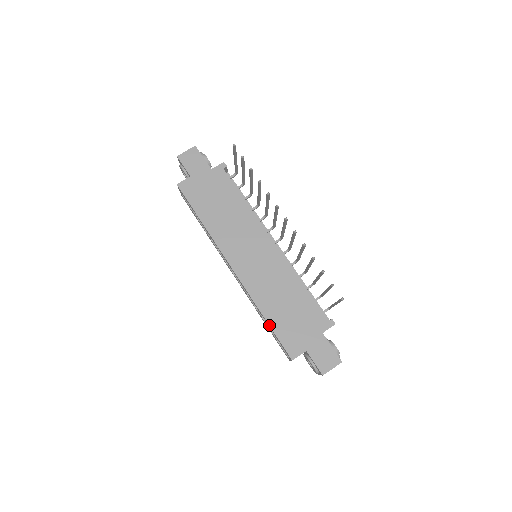
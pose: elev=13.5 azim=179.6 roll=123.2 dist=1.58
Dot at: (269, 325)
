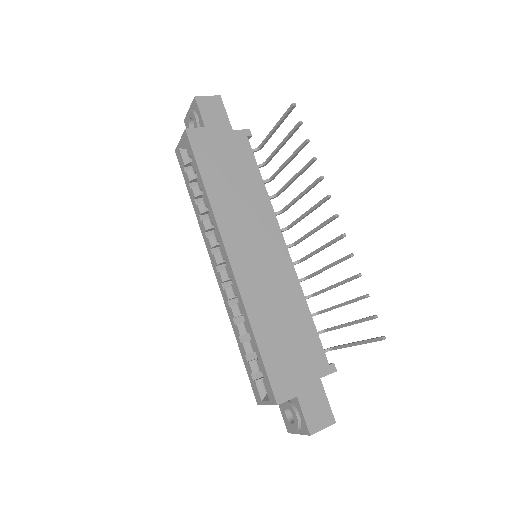
Dot at: (259, 349)
